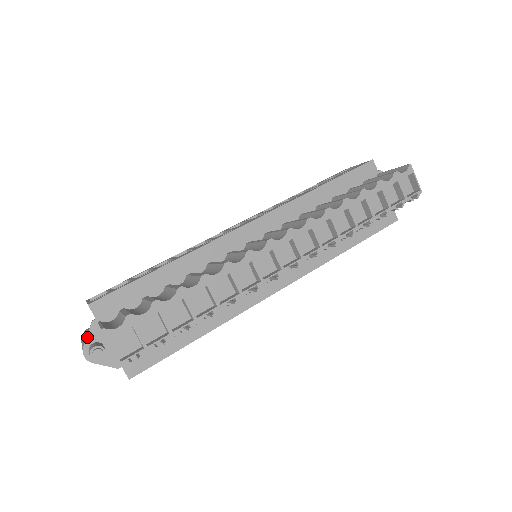
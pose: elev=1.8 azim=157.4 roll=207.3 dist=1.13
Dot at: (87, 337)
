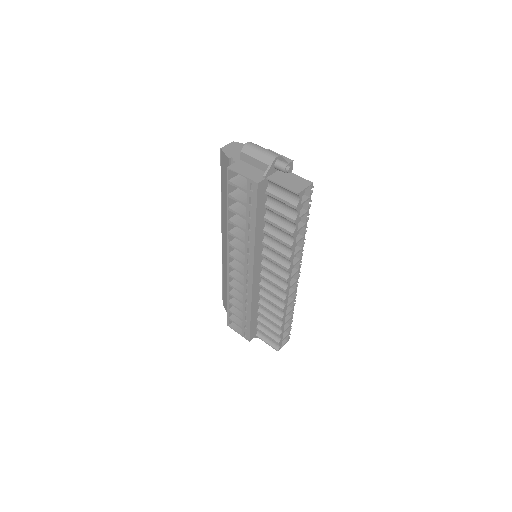
Dot at: occluded
